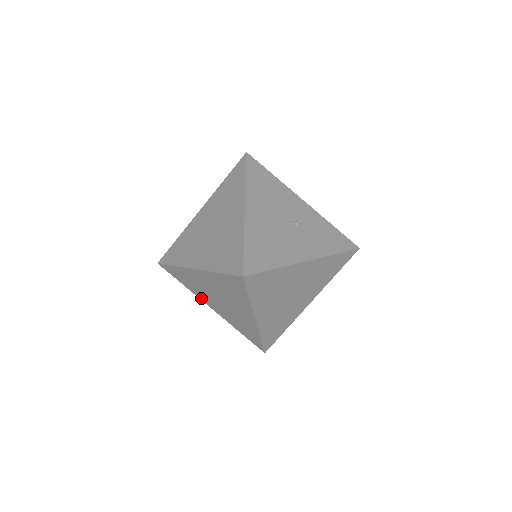
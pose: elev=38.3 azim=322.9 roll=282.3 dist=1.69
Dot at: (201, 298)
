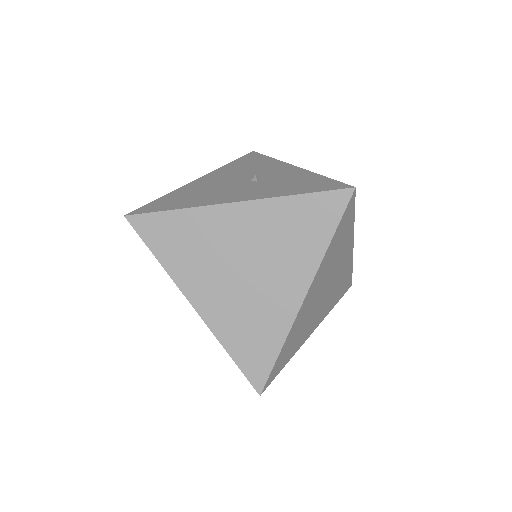
Dot at: occluded
